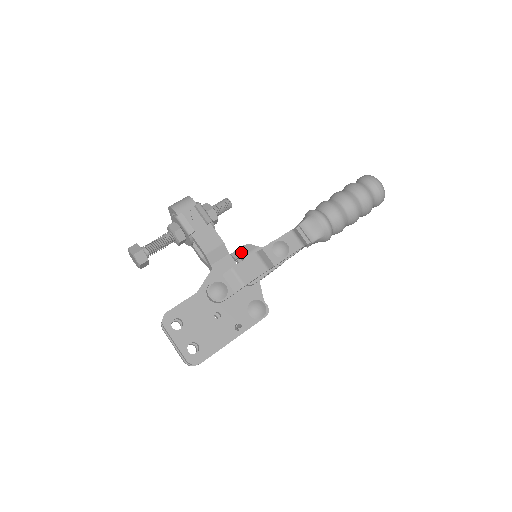
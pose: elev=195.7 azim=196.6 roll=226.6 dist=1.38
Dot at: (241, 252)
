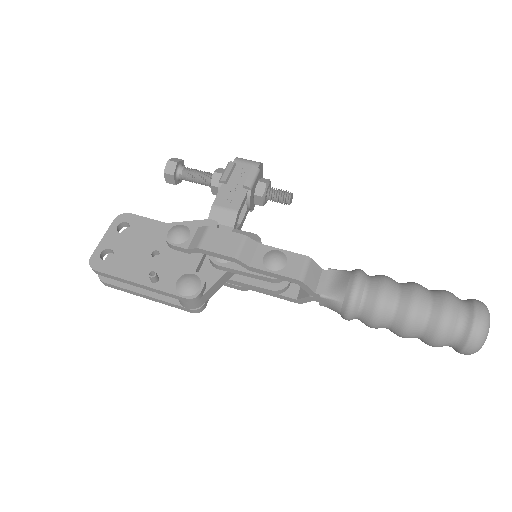
Dot at: (243, 234)
